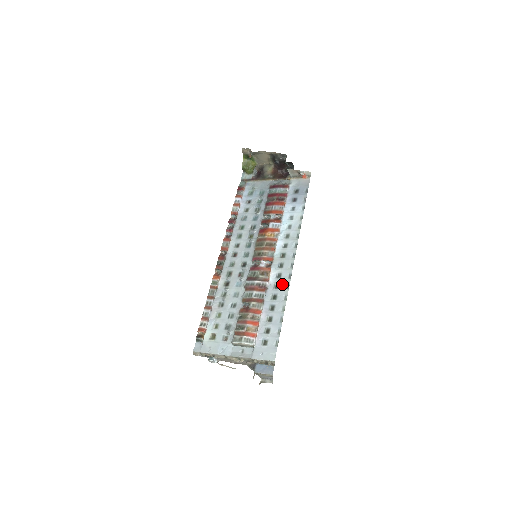
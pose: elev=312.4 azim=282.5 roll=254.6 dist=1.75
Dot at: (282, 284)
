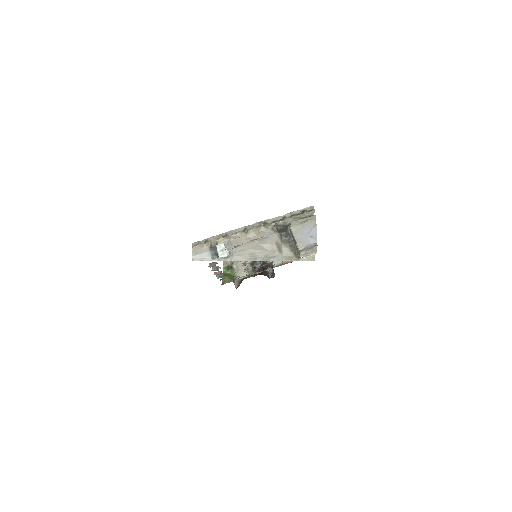
Dot at: occluded
